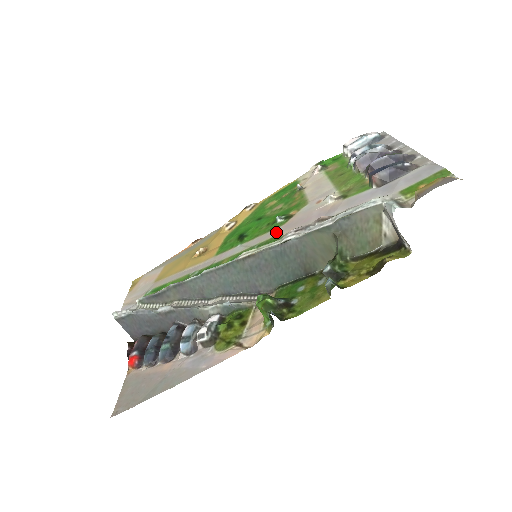
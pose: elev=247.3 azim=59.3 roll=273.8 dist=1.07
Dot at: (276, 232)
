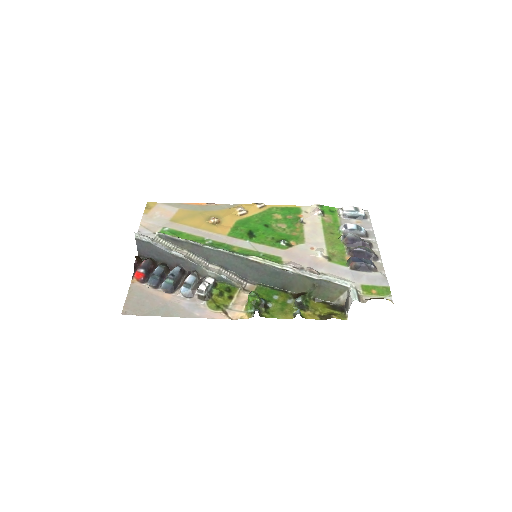
Dot at: (278, 253)
